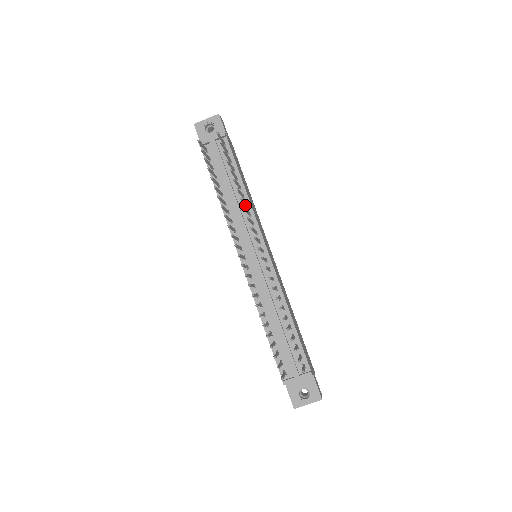
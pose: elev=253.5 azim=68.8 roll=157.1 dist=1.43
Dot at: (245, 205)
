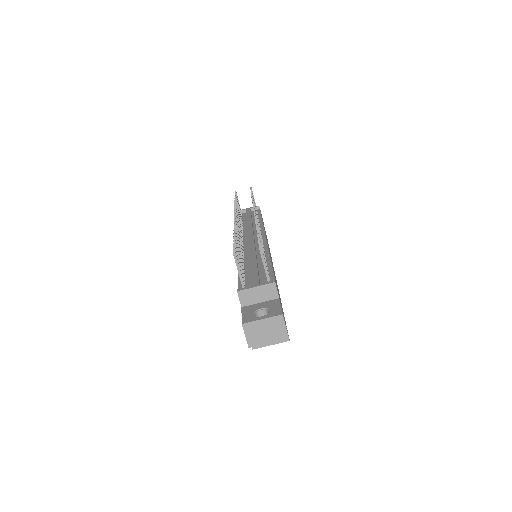
Dot at: occluded
